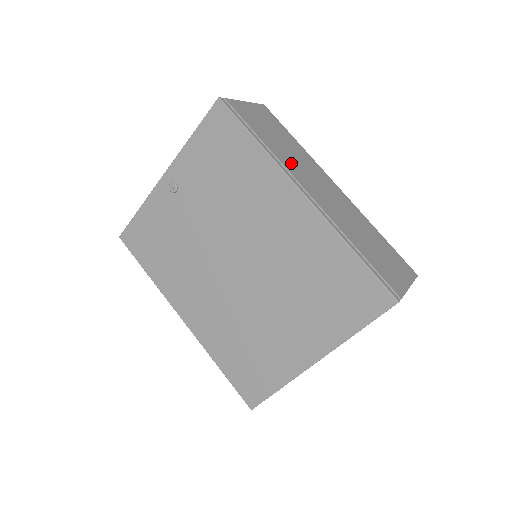
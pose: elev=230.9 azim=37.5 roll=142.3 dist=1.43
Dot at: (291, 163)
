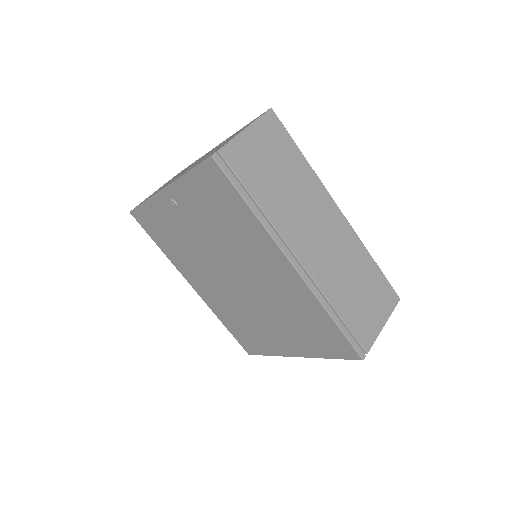
Dot at: (288, 217)
